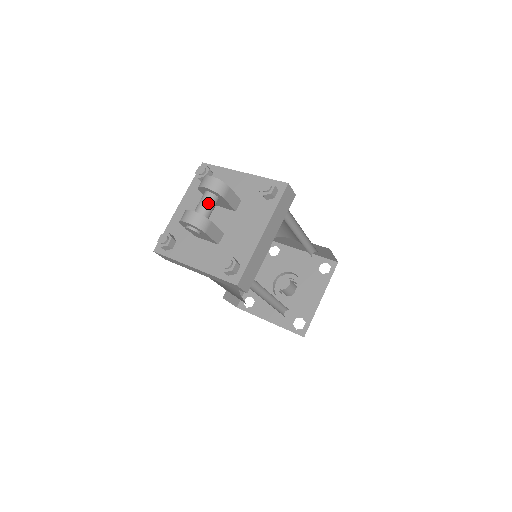
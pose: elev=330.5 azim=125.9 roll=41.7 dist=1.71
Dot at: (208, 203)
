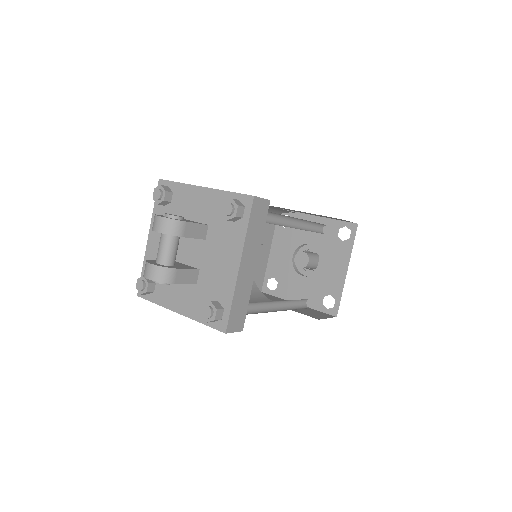
Dot at: (167, 247)
